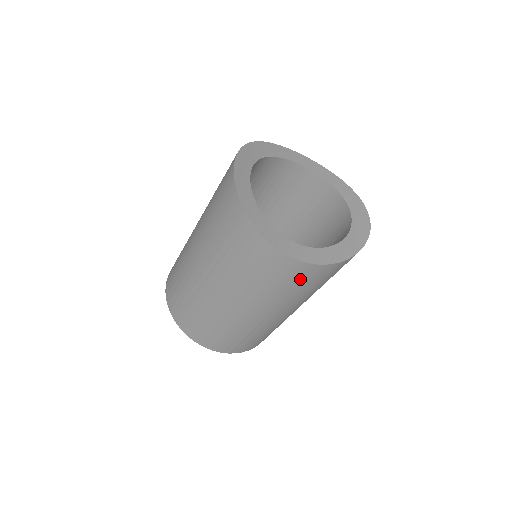
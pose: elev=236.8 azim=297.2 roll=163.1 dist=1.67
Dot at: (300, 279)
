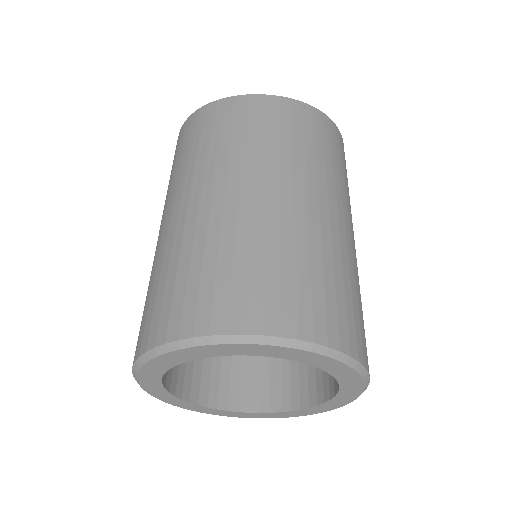
Dot at: (291, 121)
